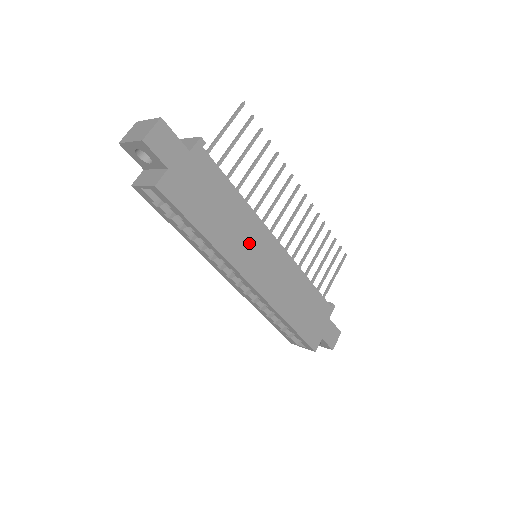
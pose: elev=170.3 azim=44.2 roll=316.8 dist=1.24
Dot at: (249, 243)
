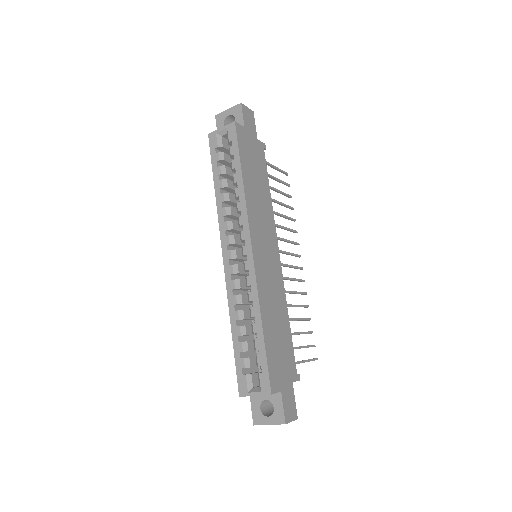
Dot at: (263, 224)
